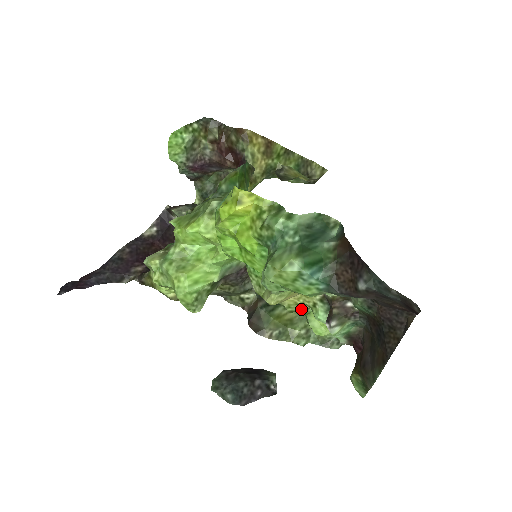
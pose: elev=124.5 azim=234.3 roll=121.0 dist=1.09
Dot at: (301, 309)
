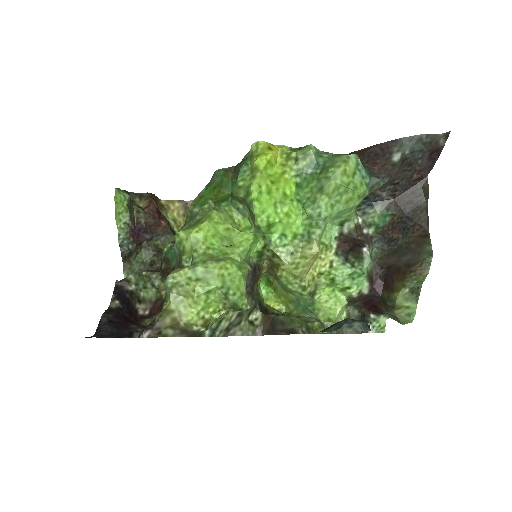
Dot at: (312, 292)
